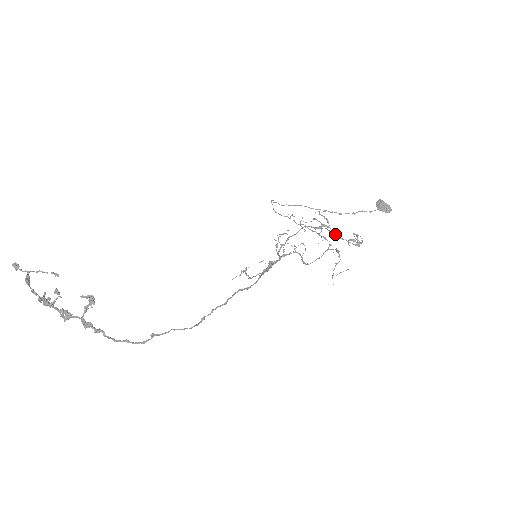
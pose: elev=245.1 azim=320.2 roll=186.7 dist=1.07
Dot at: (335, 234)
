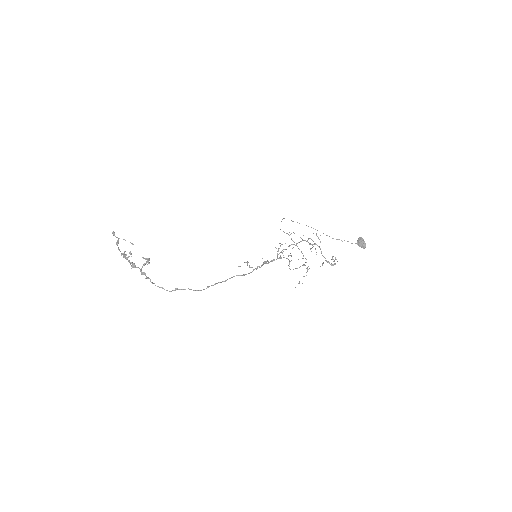
Dot at: (321, 252)
